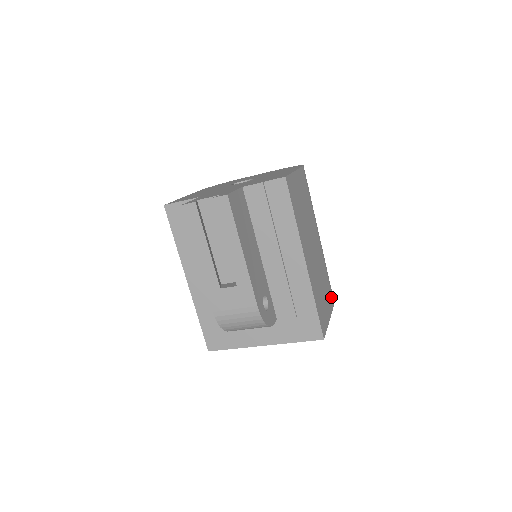
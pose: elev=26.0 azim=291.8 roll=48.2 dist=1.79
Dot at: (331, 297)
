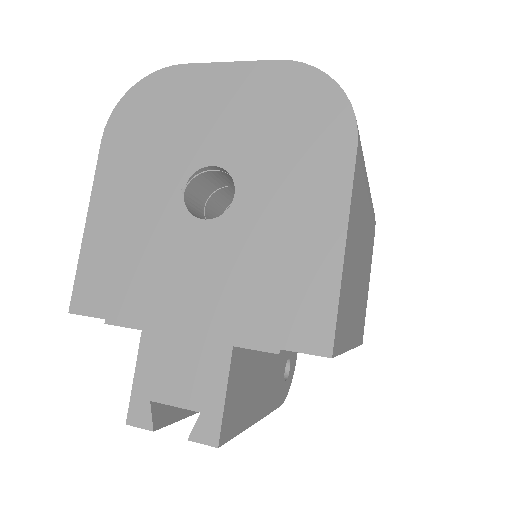
Dot at: (373, 235)
